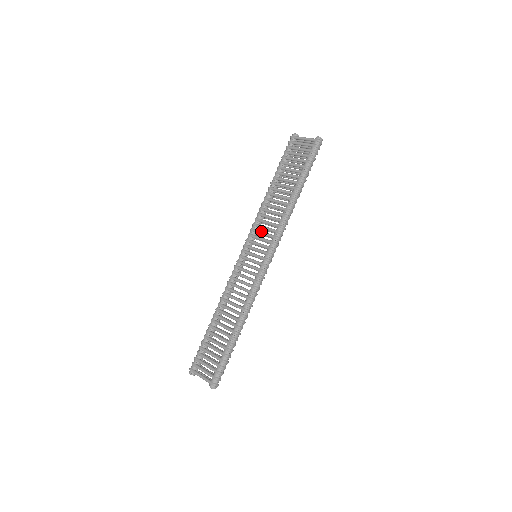
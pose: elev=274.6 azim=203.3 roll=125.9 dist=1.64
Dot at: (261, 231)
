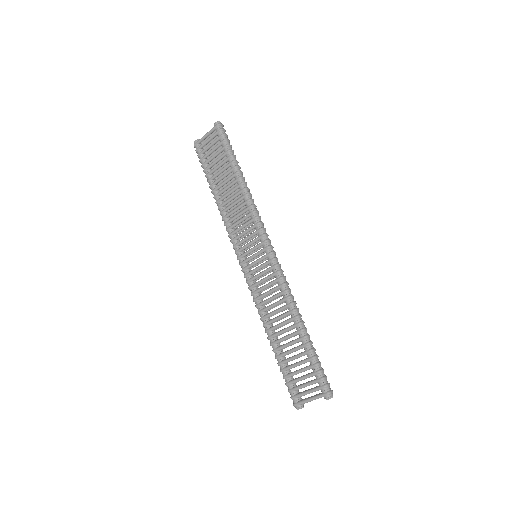
Dot at: (241, 233)
